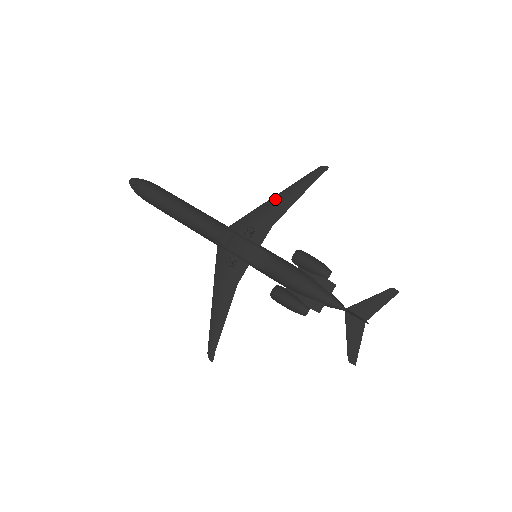
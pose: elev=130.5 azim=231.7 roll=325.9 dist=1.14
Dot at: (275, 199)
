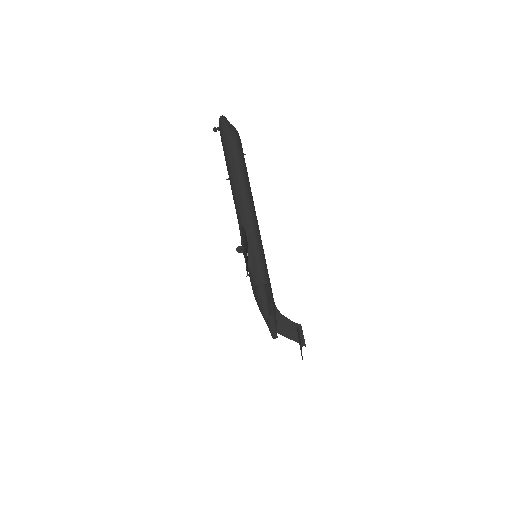
Dot at: occluded
